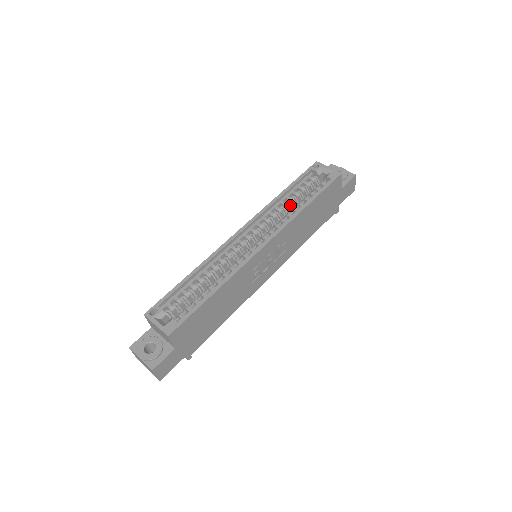
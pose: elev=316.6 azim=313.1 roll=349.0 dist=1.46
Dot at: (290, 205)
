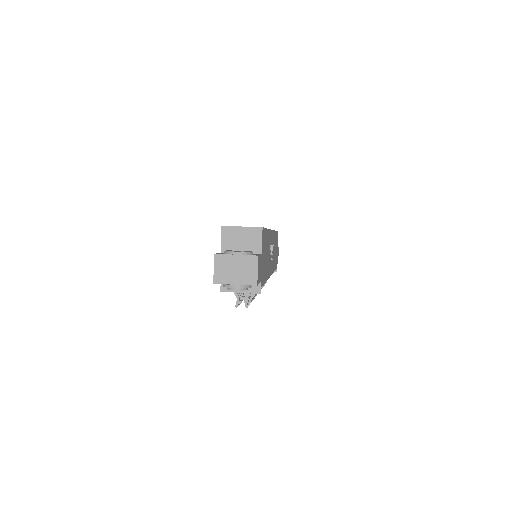
Dot at: occluded
